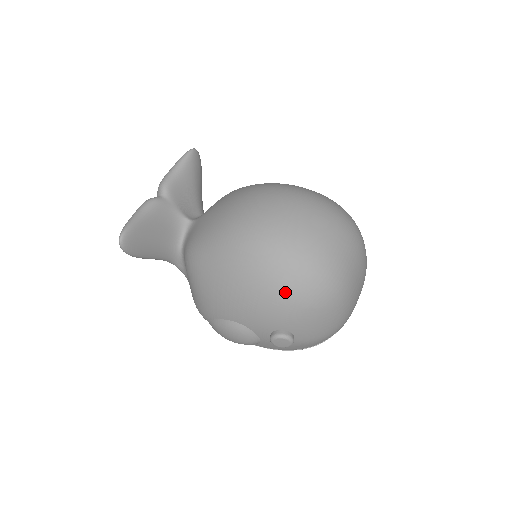
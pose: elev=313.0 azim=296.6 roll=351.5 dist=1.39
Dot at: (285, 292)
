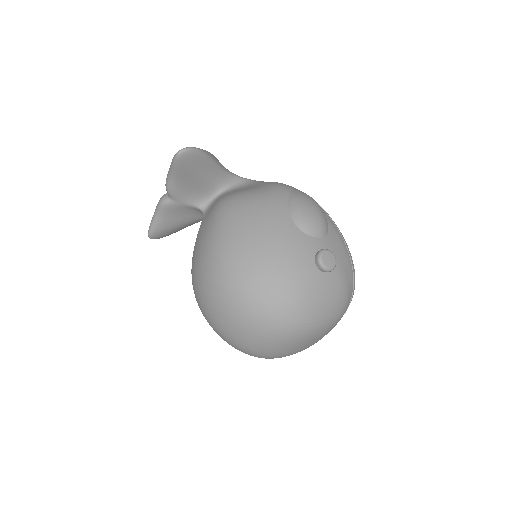
Dot at: occluded
